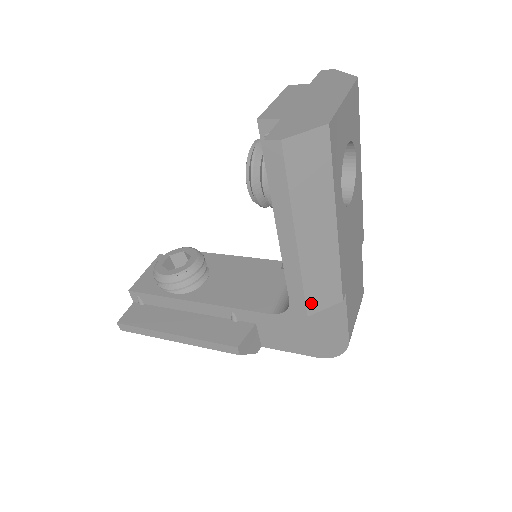
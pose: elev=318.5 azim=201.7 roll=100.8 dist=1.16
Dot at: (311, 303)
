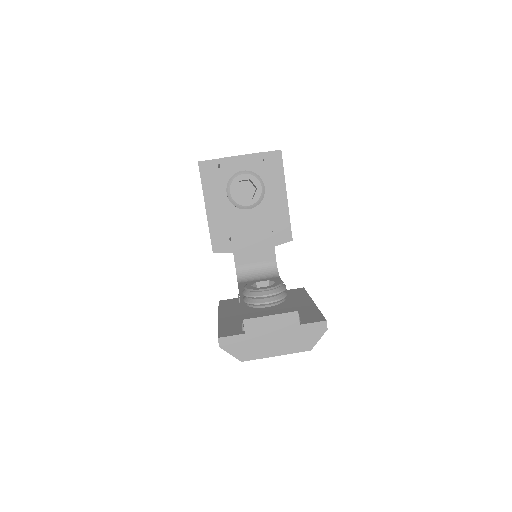
Dot at: occluded
